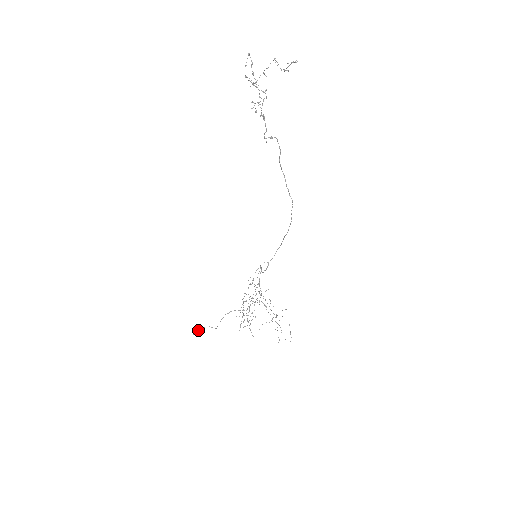
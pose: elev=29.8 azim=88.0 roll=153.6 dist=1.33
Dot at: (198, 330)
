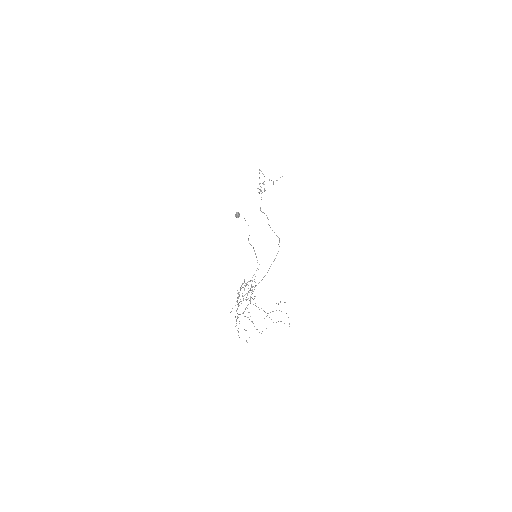
Dot at: occluded
